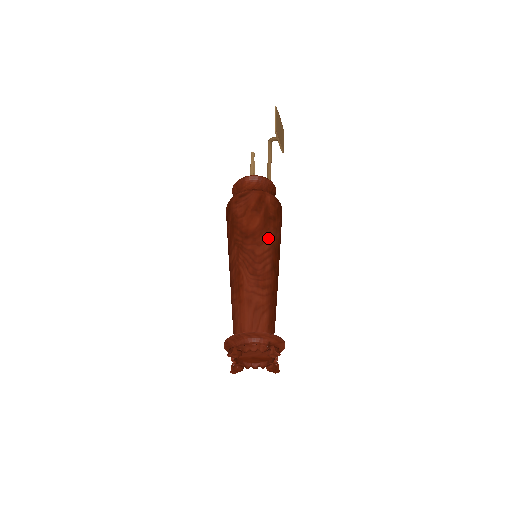
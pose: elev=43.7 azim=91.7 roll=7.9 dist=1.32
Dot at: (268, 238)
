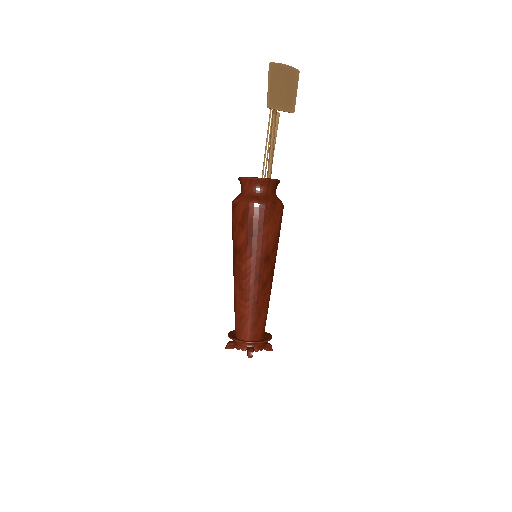
Dot at: (251, 254)
